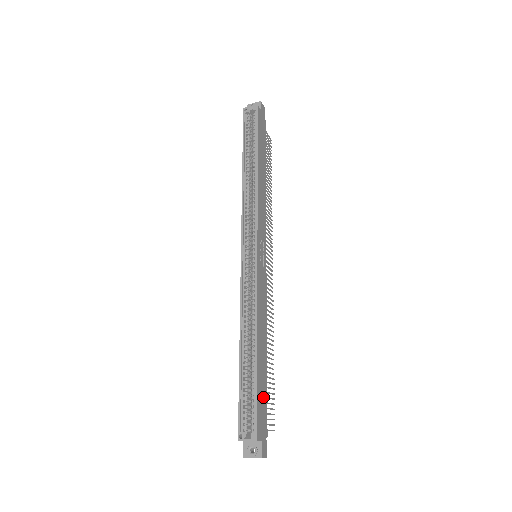
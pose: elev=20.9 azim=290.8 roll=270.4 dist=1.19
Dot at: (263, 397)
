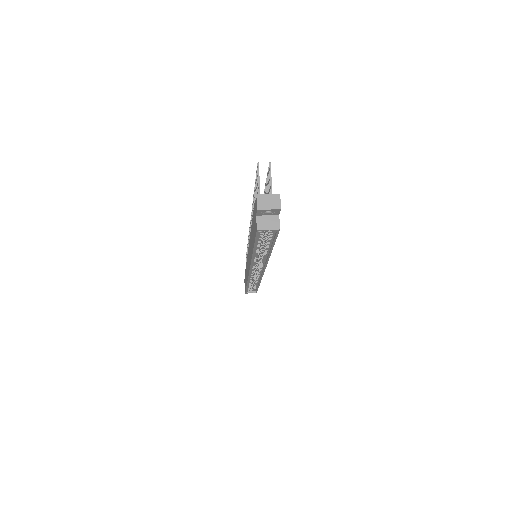
Dot at: occluded
